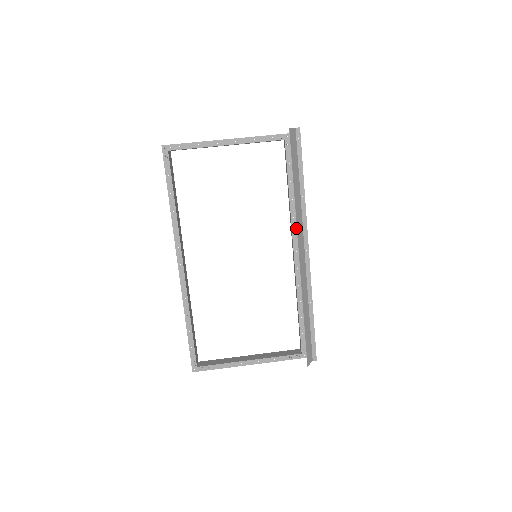
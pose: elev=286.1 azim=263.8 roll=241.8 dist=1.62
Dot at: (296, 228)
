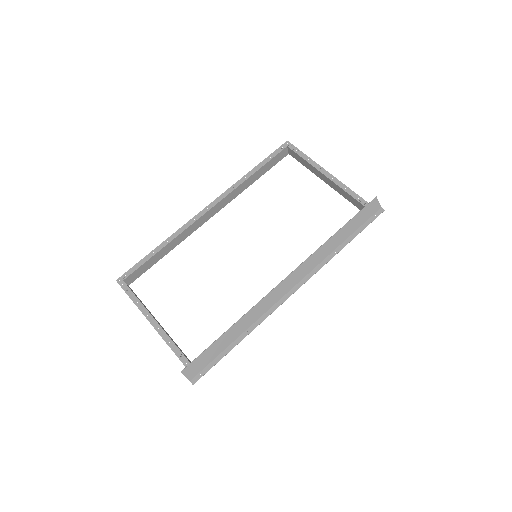
Dot at: occluded
